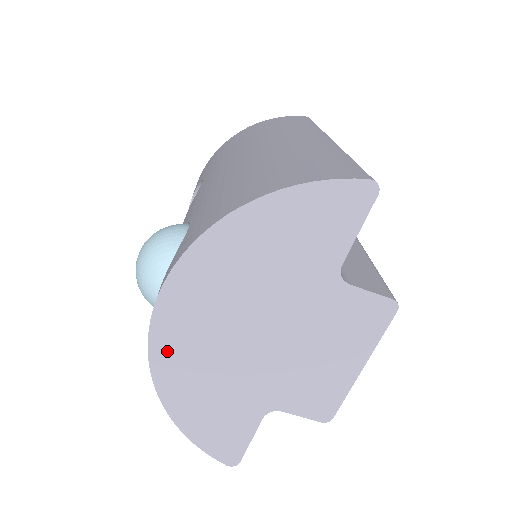
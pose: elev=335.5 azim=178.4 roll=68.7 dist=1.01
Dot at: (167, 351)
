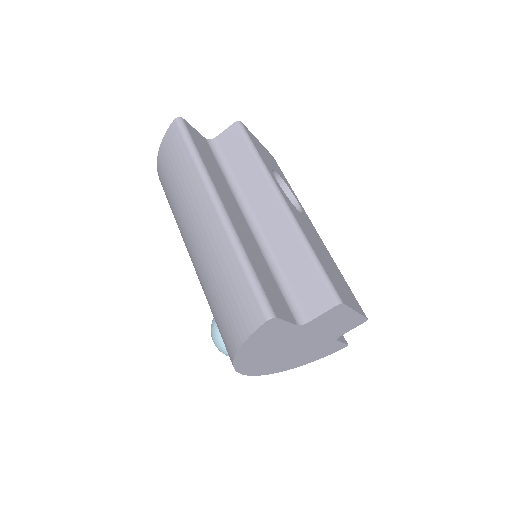
Dot at: (272, 370)
